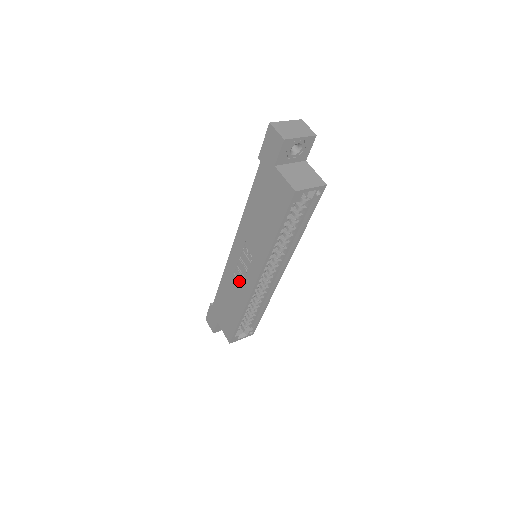
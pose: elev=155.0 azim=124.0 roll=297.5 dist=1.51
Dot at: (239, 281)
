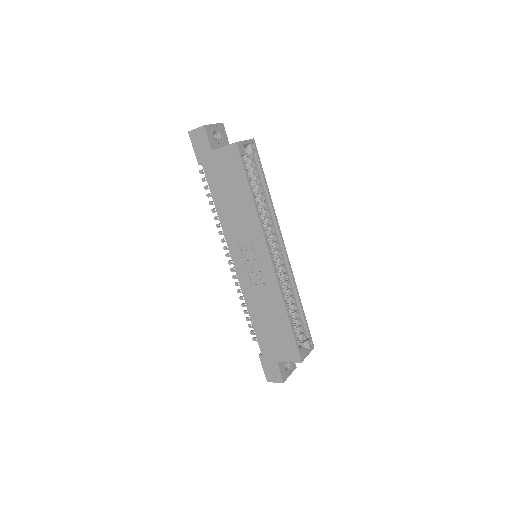
Dot at: (260, 283)
